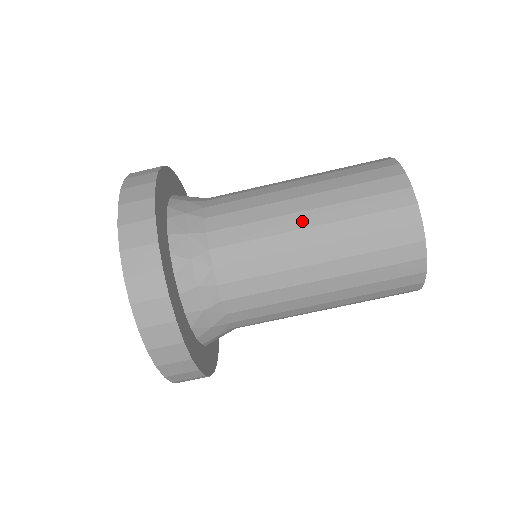
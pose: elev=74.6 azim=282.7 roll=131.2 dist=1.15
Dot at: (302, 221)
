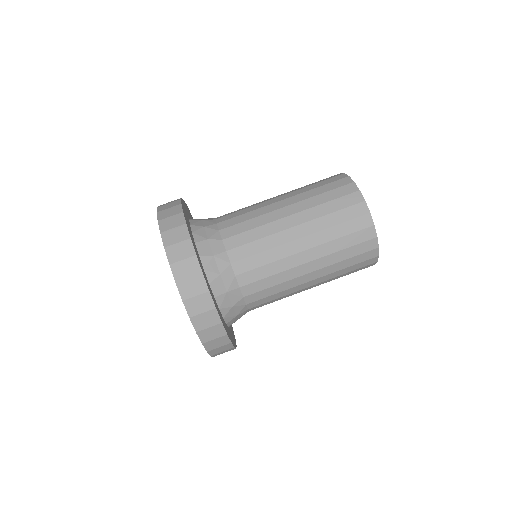
Dot at: (277, 200)
